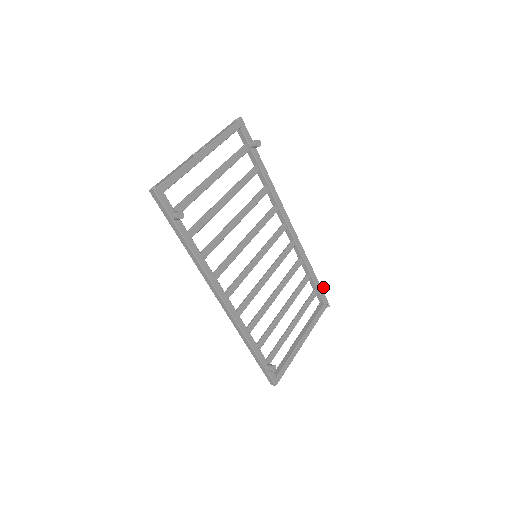
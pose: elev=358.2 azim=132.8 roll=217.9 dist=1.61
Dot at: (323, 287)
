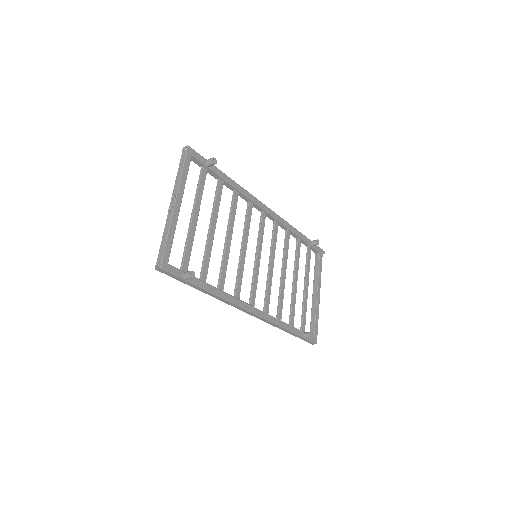
Dot at: (314, 242)
